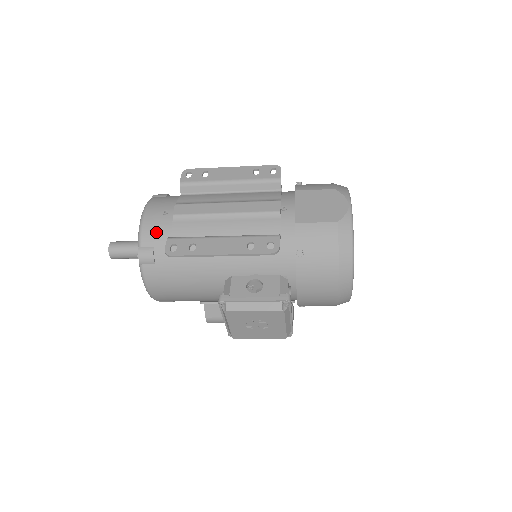
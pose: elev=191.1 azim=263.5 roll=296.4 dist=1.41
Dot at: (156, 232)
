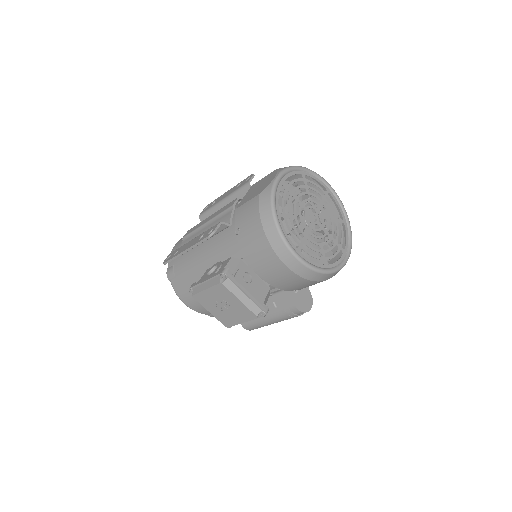
Dot at: occluded
